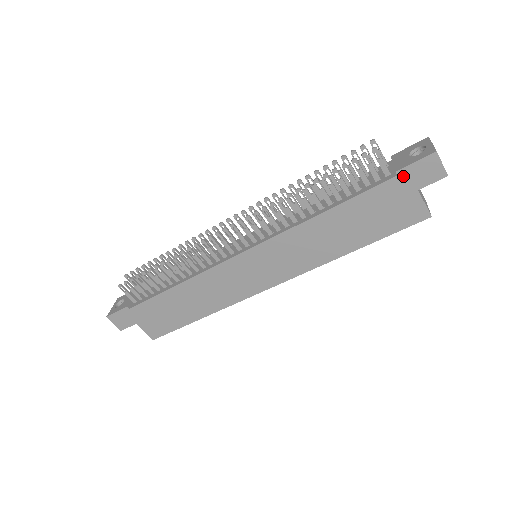
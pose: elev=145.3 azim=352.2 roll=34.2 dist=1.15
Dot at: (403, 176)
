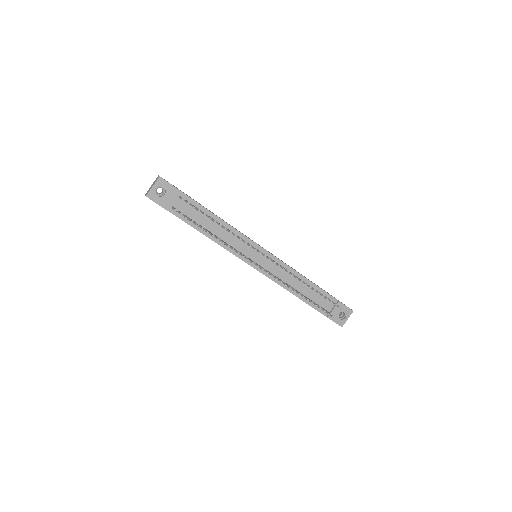
Dot at: (327, 317)
